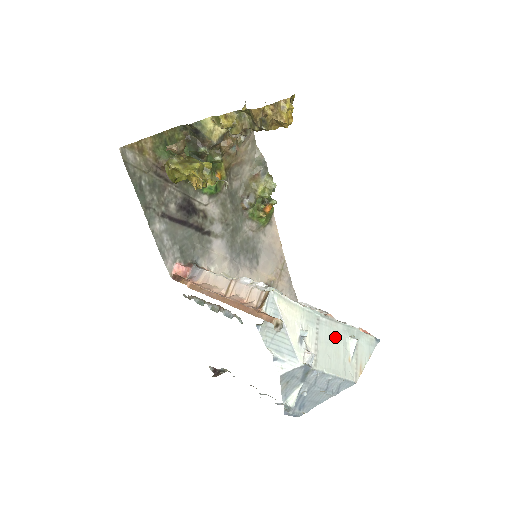
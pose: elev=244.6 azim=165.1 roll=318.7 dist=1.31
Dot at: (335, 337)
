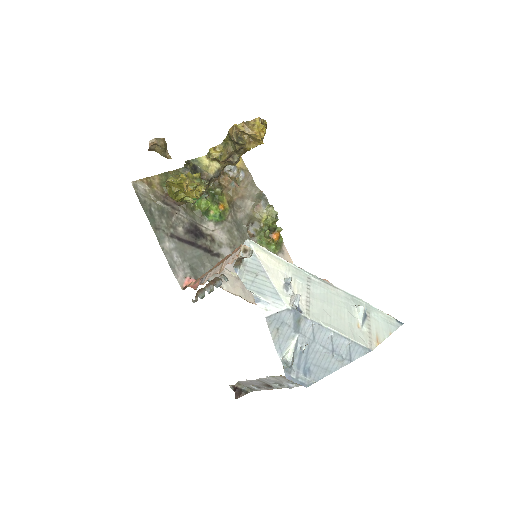
Dot at: (335, 300)
